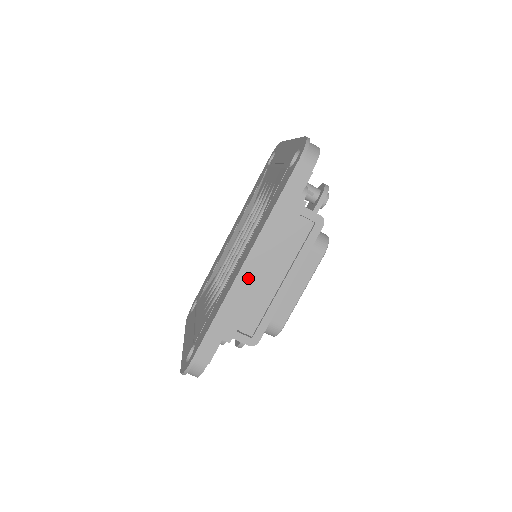
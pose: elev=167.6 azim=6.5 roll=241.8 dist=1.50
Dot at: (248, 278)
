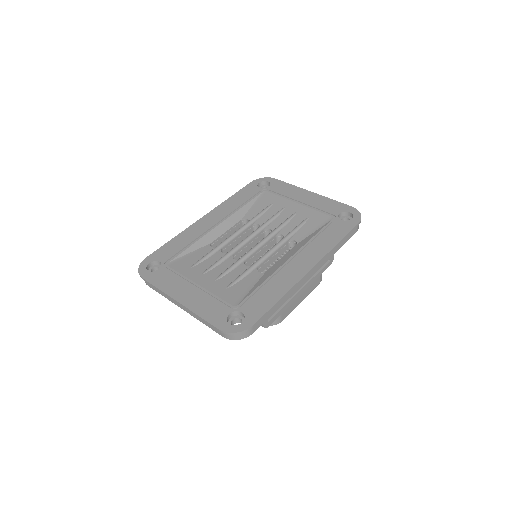
Dot at: (305, 279)
